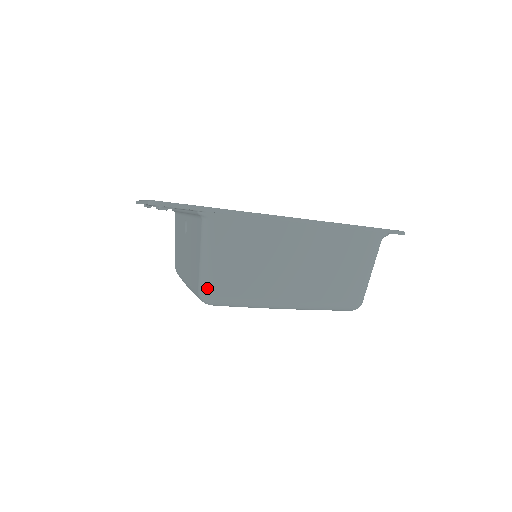
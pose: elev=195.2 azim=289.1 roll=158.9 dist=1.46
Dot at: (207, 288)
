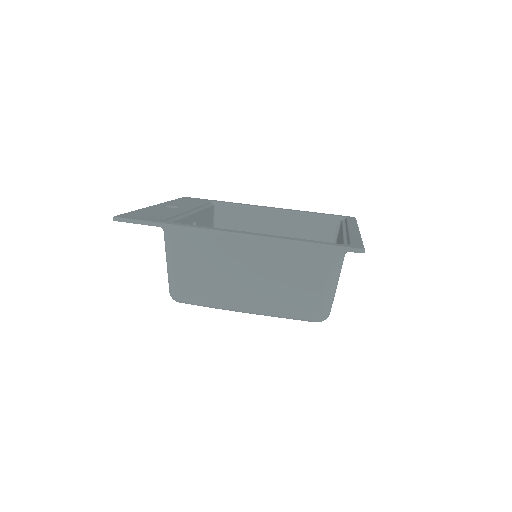
Dot at: (171, 288)
